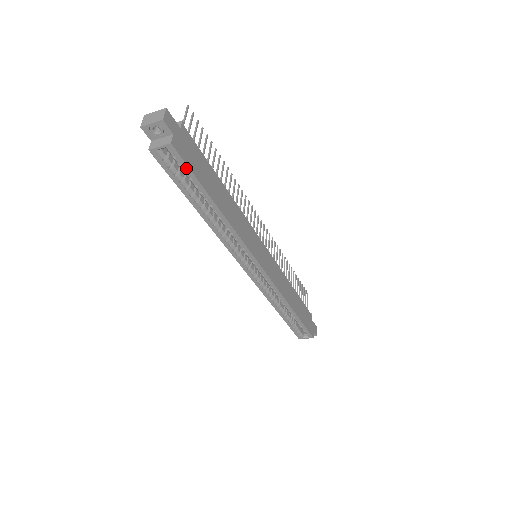
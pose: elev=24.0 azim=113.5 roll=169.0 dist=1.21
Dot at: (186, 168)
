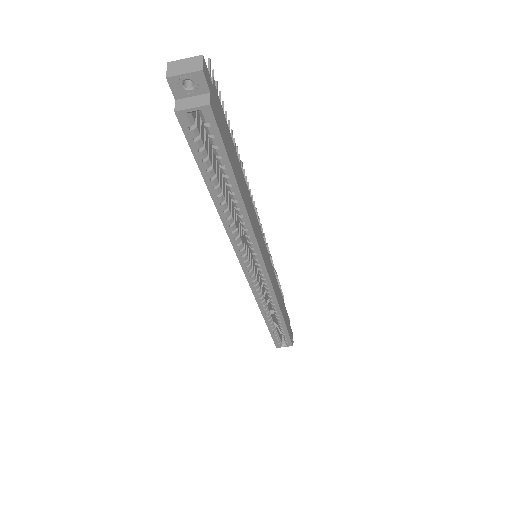
Dot at: (219, 141)
